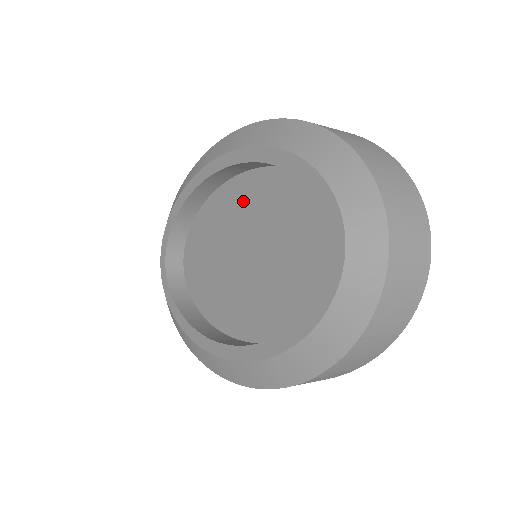
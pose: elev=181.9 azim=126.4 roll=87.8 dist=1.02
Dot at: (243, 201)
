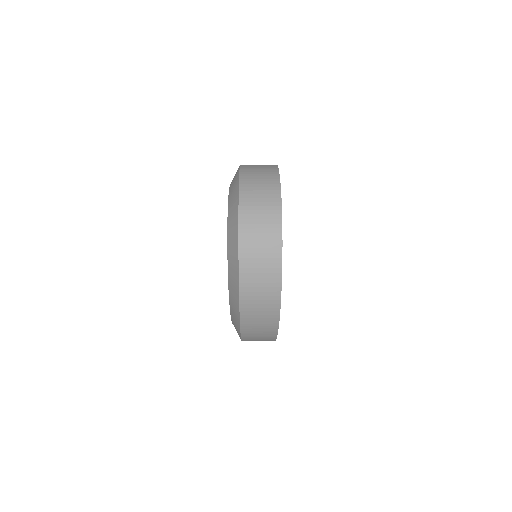
Dot at: occluded
